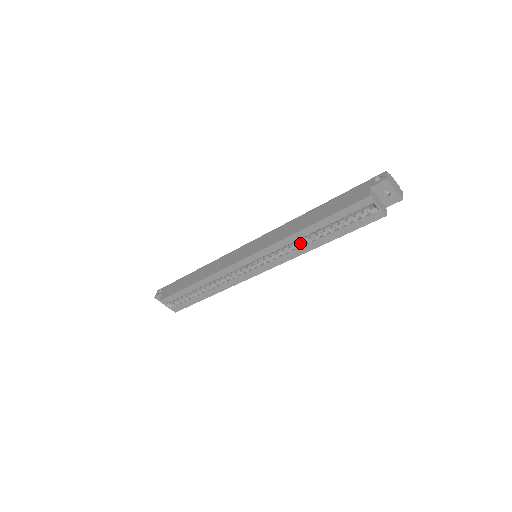
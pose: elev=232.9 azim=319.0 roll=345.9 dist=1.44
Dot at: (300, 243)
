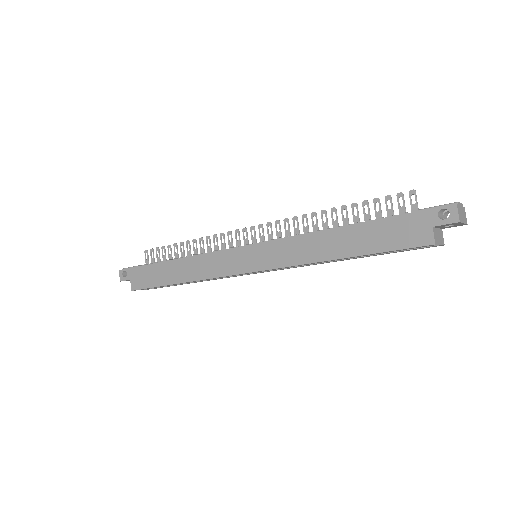
Dot at: occluded
